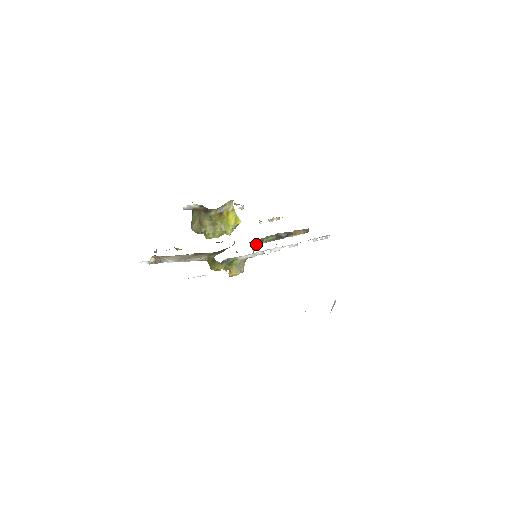
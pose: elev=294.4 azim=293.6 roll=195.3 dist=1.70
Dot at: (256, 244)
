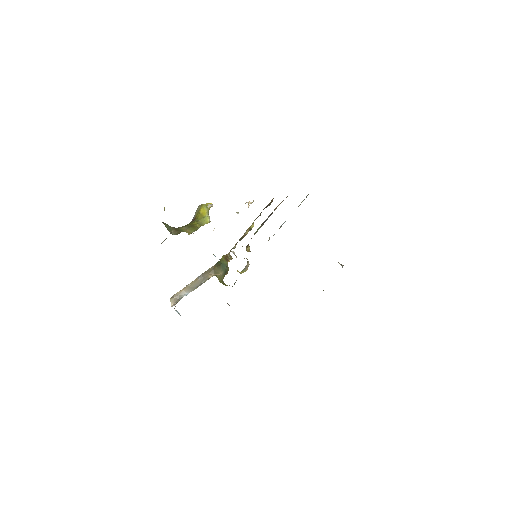
Dot at: occluded
